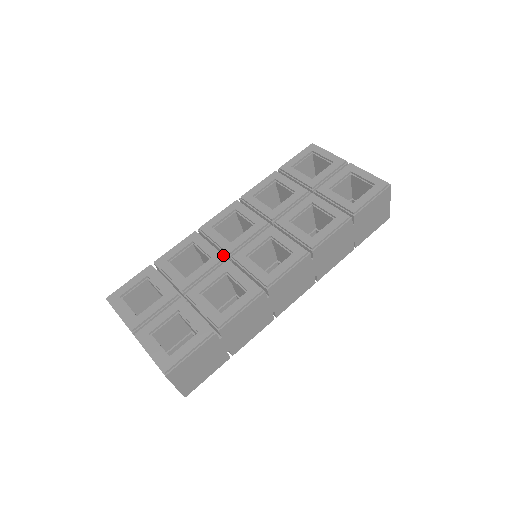
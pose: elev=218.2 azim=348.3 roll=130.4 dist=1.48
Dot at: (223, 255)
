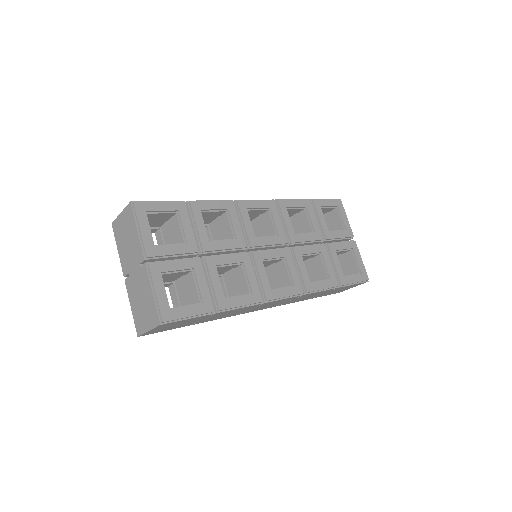
Dot at: (245, 243)
